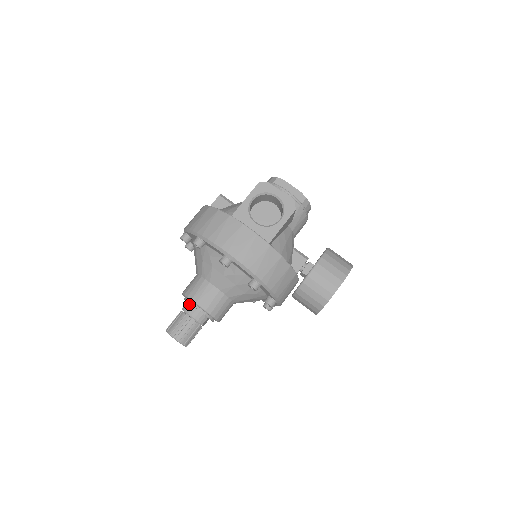
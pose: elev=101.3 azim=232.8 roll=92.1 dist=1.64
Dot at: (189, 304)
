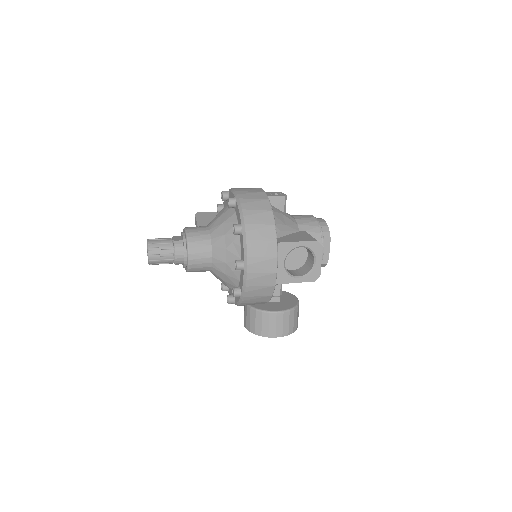
Dot at: (183, 245)
